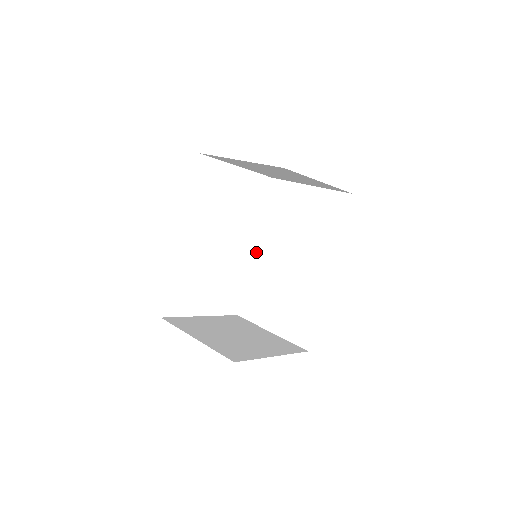
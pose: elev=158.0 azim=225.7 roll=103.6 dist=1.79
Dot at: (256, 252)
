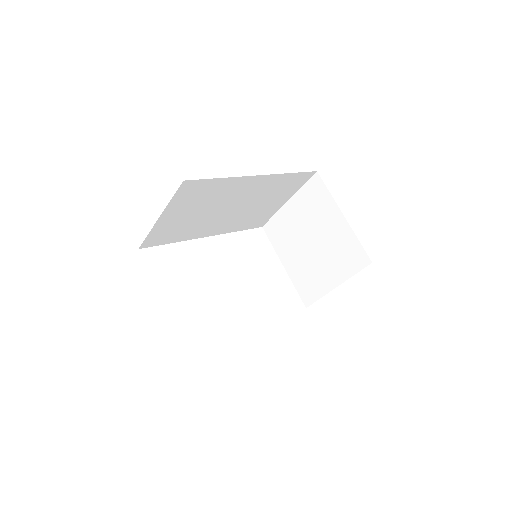
Dot at: occluded
